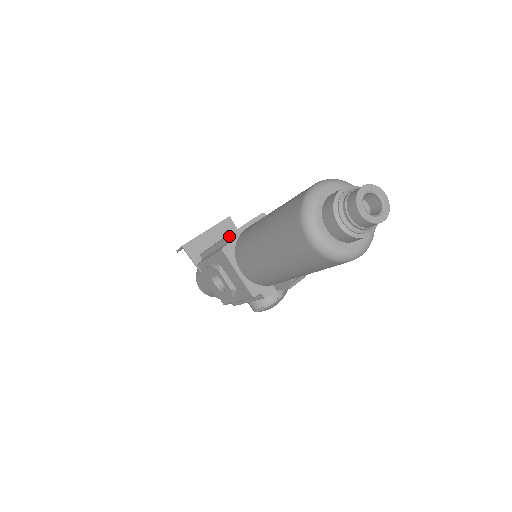
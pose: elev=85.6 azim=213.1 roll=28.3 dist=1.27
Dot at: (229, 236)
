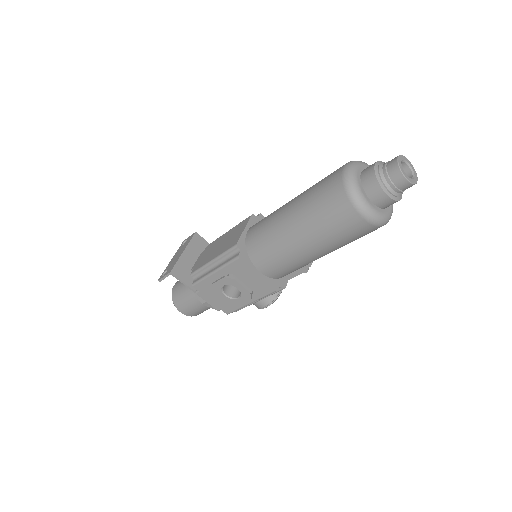
Dot at: (238, 243)
